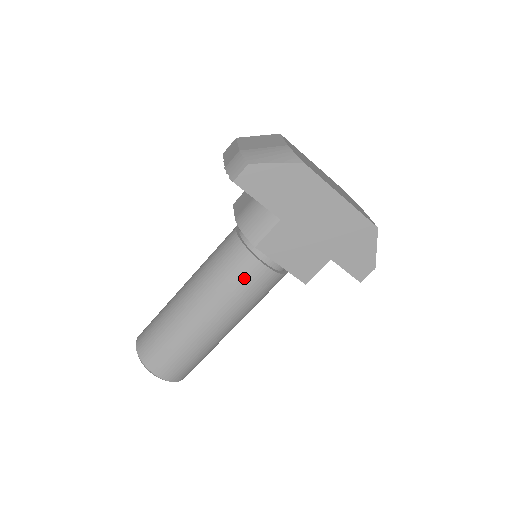
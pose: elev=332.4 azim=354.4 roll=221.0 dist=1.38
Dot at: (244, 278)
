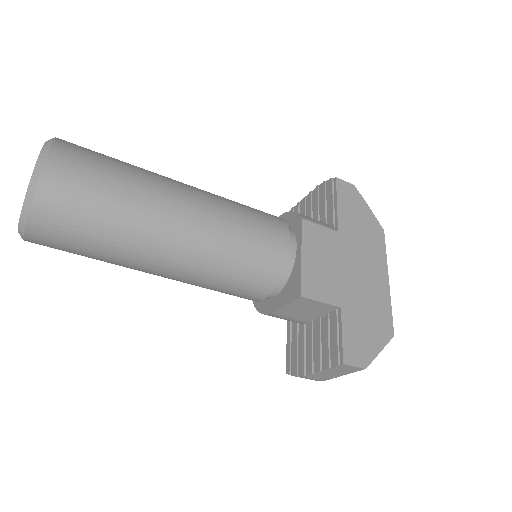
Dot at: (263, 223)
